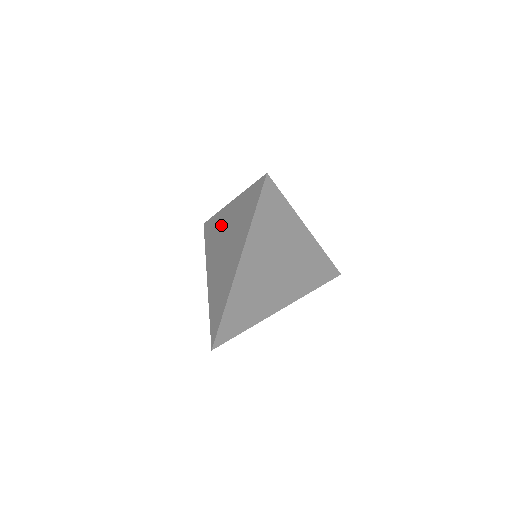
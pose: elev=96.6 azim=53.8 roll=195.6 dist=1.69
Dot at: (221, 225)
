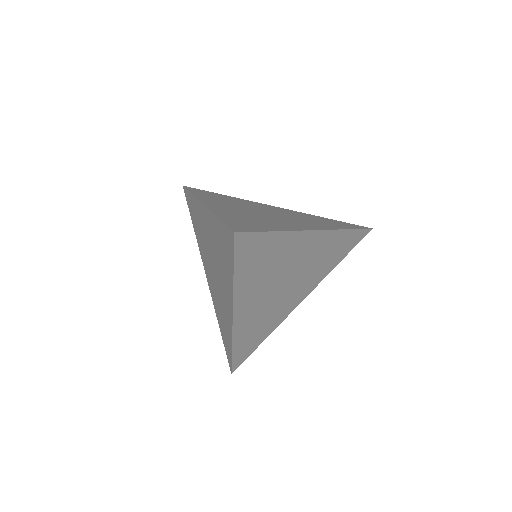
Dot at: (201, 224)
